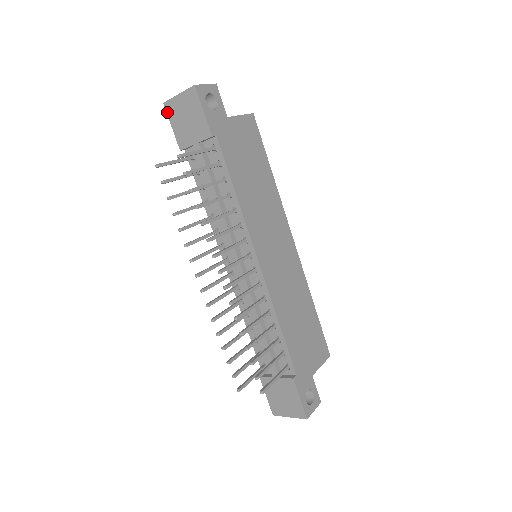
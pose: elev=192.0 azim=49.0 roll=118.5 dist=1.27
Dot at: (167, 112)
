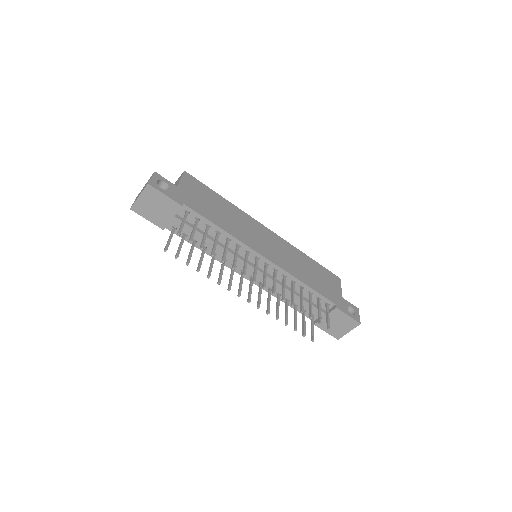
Dot at: (137, 213)
